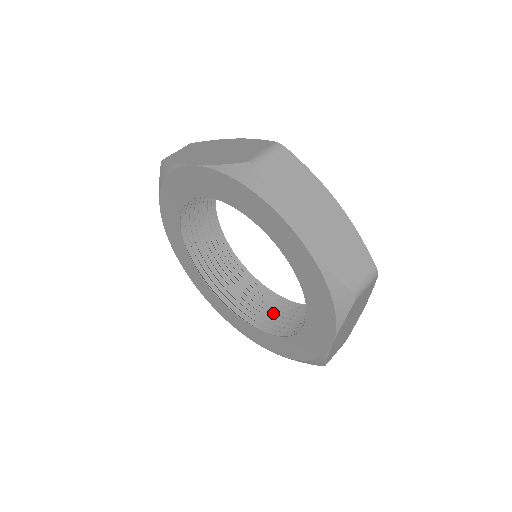
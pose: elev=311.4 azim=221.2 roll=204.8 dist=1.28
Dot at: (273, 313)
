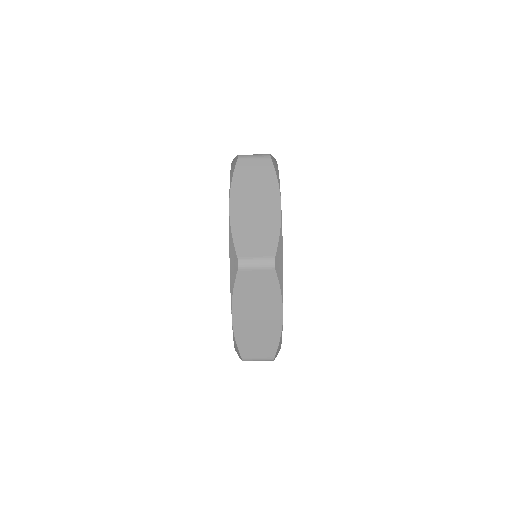
Dot at: occluded
